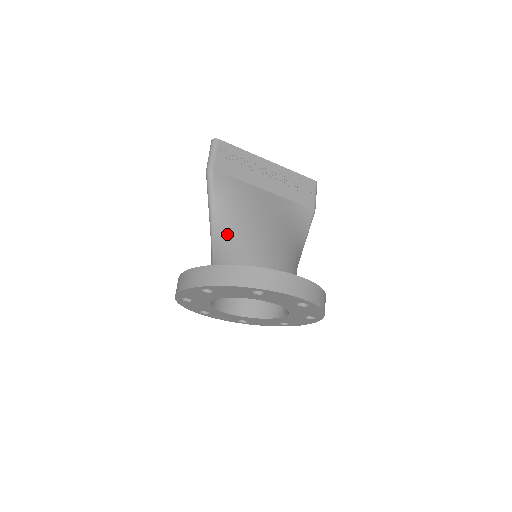
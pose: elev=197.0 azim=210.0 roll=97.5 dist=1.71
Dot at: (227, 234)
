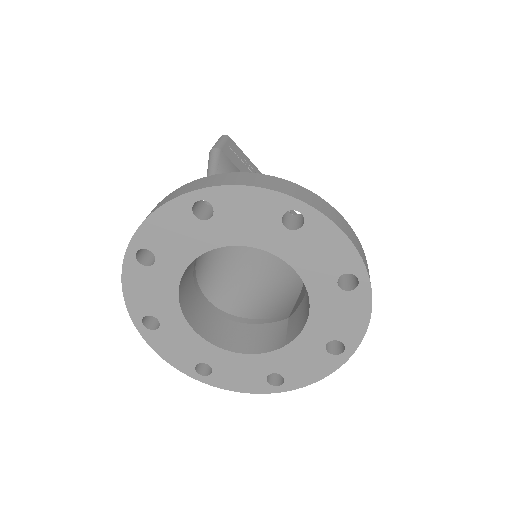
Dot at: occluded
